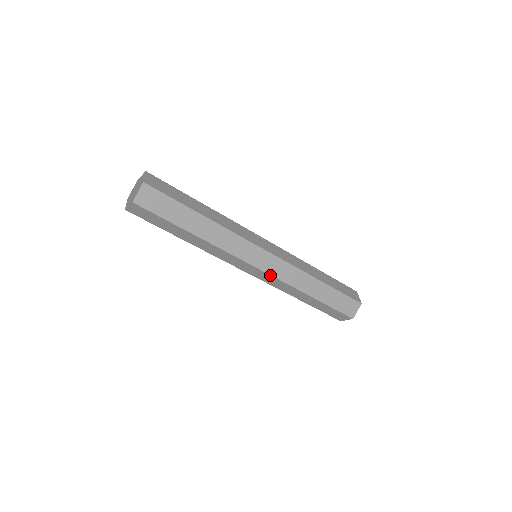
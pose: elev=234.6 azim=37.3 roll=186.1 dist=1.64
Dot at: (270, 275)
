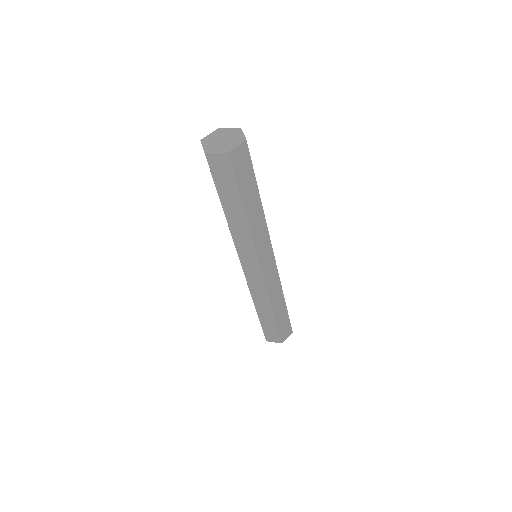
Dot at: (263, 280)
